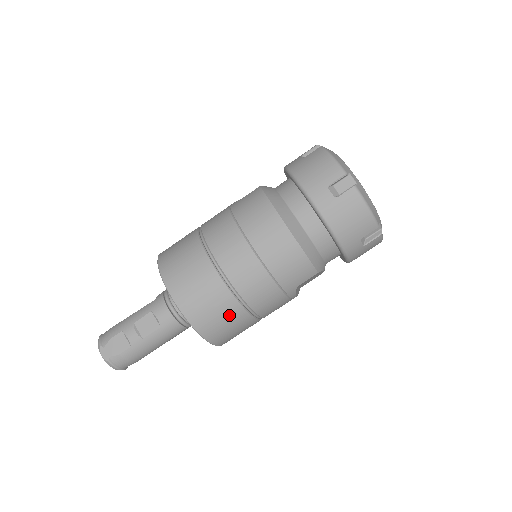
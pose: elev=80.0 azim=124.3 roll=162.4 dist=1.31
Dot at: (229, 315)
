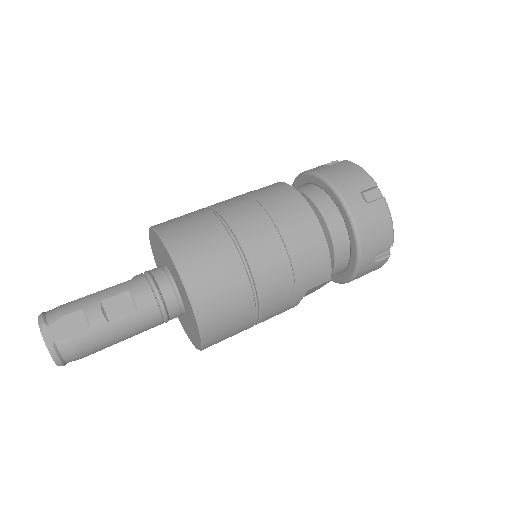
Dot at: (237, 305)
